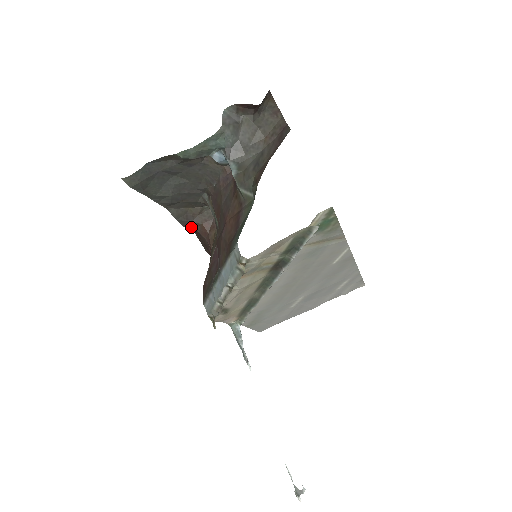
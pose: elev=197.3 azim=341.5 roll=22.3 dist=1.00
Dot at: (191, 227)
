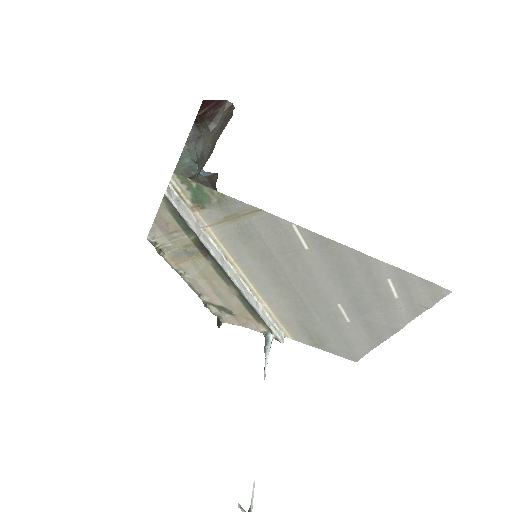
Dot at: occluded
